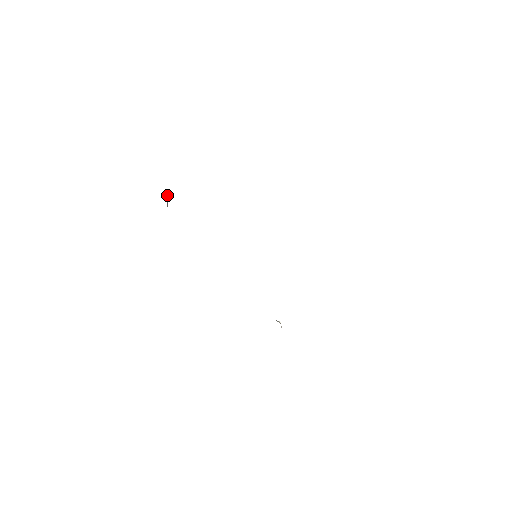
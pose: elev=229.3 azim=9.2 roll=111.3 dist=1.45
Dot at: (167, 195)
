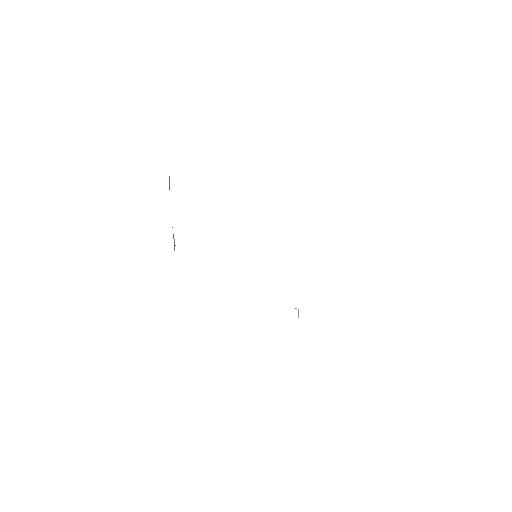
Dot at: (173, 237)
